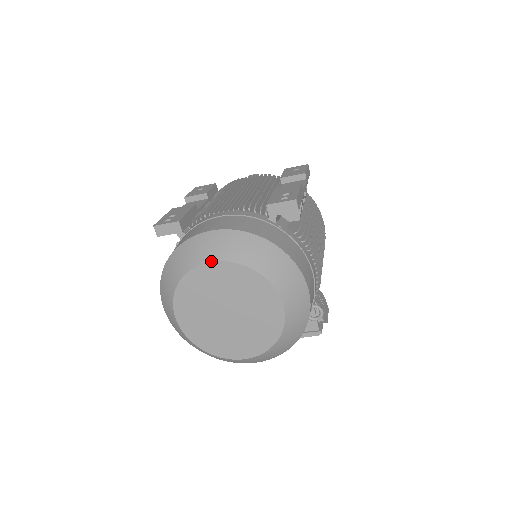
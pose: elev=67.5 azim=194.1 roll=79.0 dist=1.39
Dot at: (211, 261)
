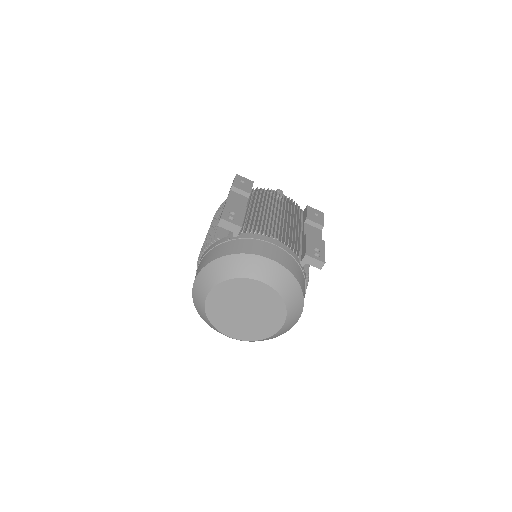
Dot at: (262, 281)
